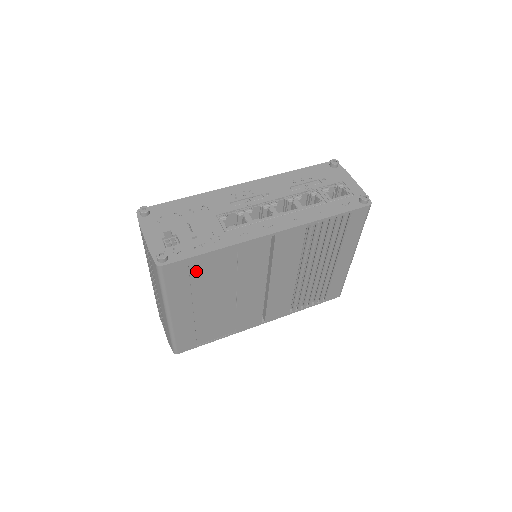
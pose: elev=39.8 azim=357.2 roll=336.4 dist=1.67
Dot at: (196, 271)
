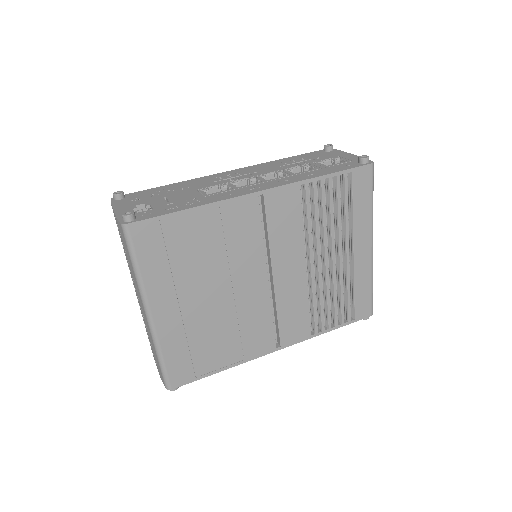
Dot at: (173, 240)
